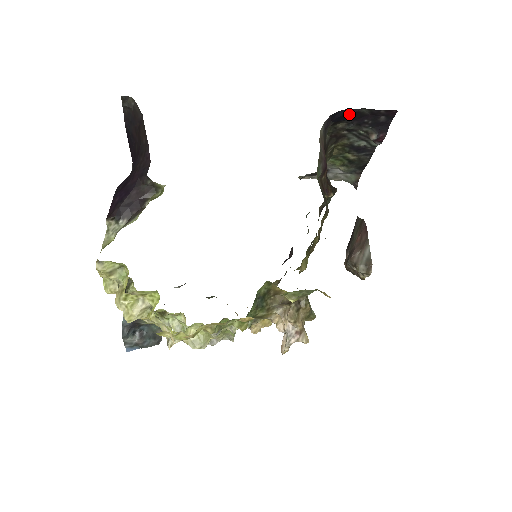
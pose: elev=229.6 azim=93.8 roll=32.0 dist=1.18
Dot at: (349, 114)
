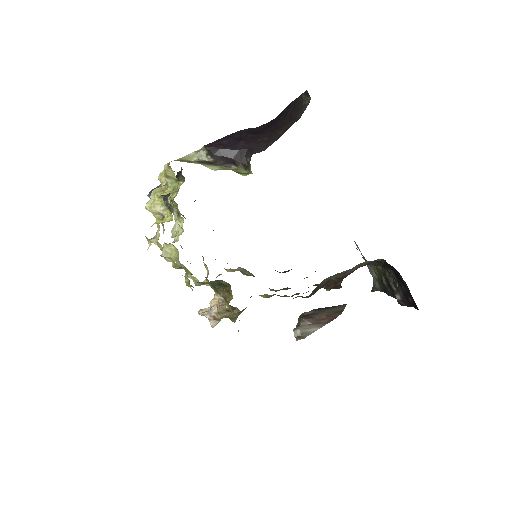
Dot at: (397, 274)
